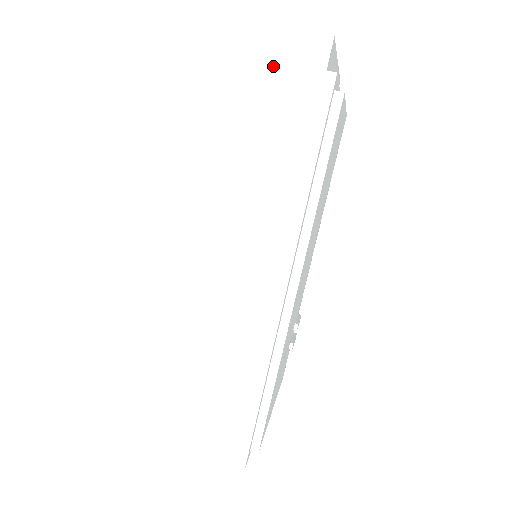
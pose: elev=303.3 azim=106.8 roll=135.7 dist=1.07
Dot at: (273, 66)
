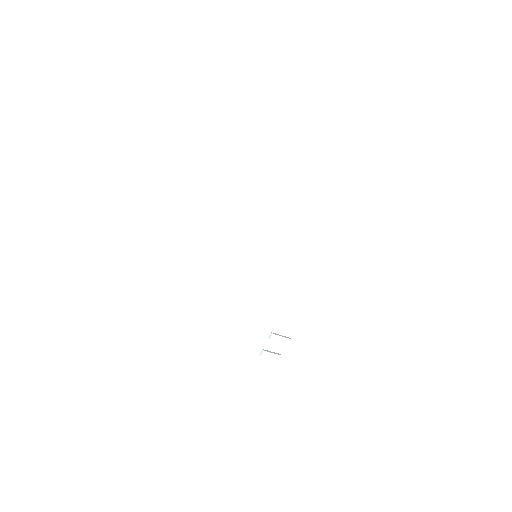
Dot at: (264, 99)
